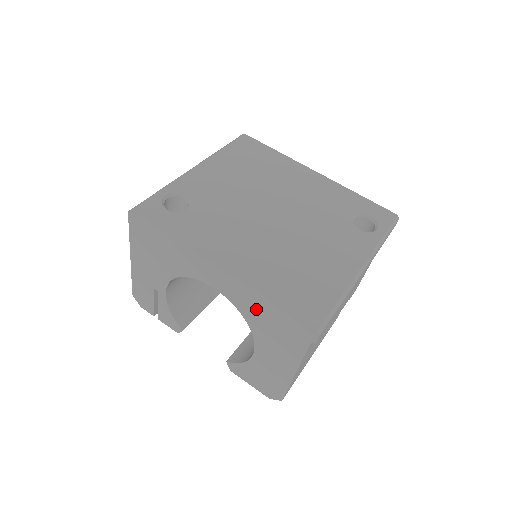
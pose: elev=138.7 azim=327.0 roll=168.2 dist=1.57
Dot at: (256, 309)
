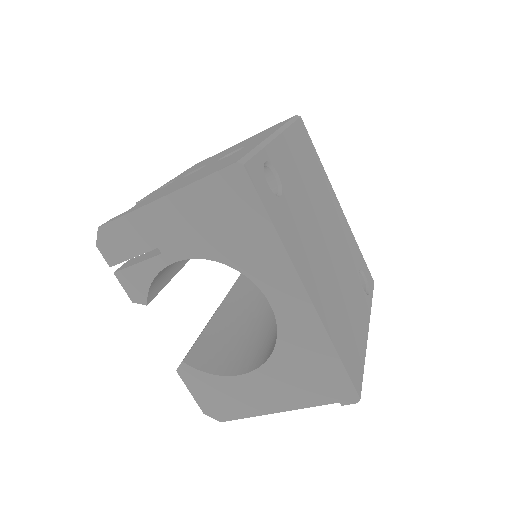
Dot at: (306, 349)
